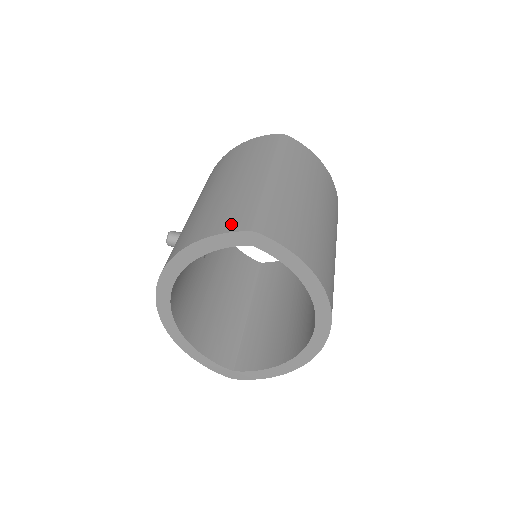
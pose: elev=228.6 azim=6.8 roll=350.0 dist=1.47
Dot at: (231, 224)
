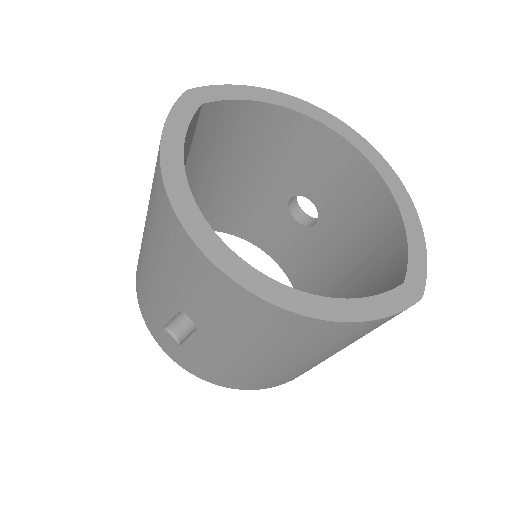
Dot at: occluded
